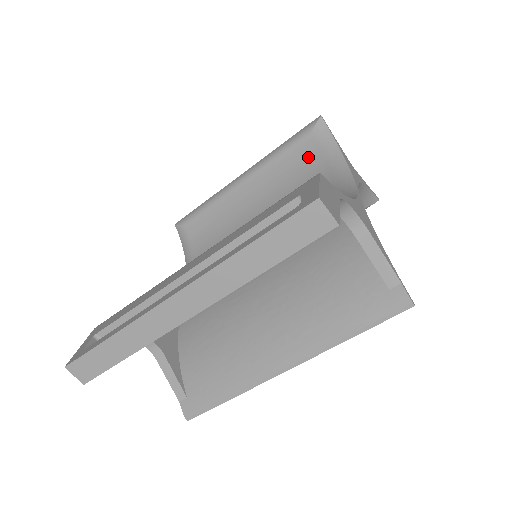
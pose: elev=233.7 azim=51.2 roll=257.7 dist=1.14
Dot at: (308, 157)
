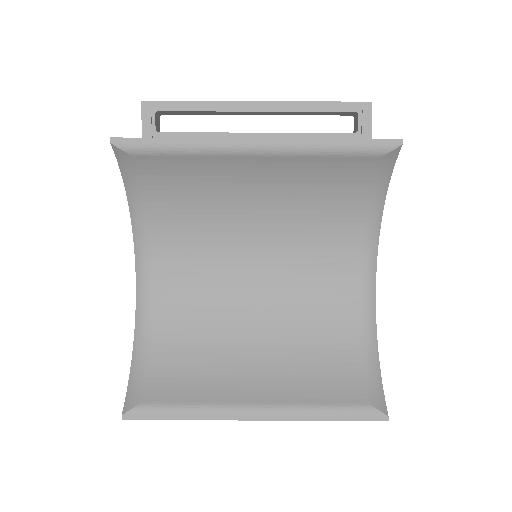
Dot at: occluded
